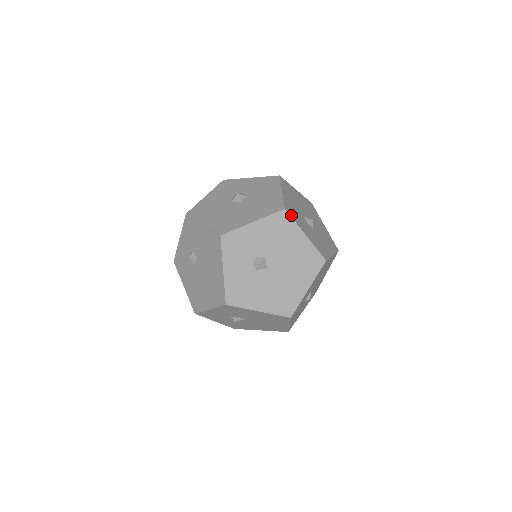
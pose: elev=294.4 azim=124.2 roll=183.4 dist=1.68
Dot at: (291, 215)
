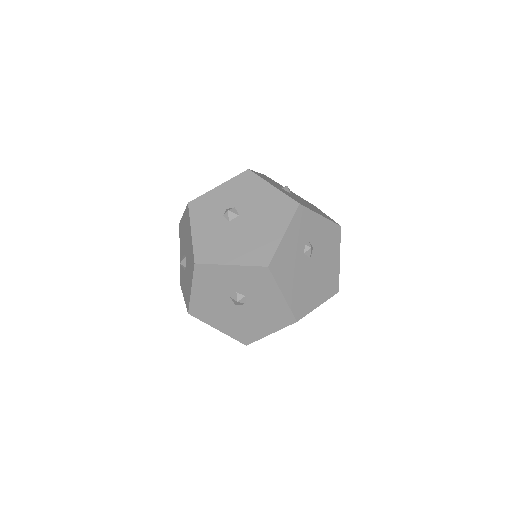
Dot at: occluded
